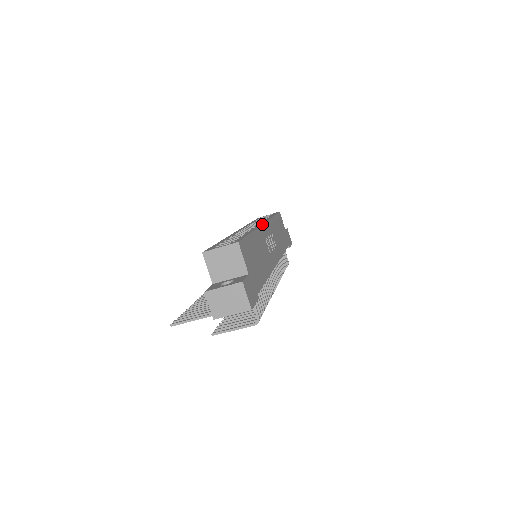
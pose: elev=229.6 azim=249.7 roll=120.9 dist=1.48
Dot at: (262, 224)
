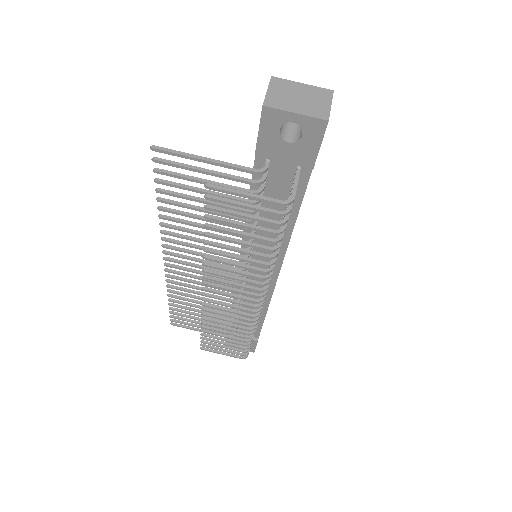
Dot at: occluded
